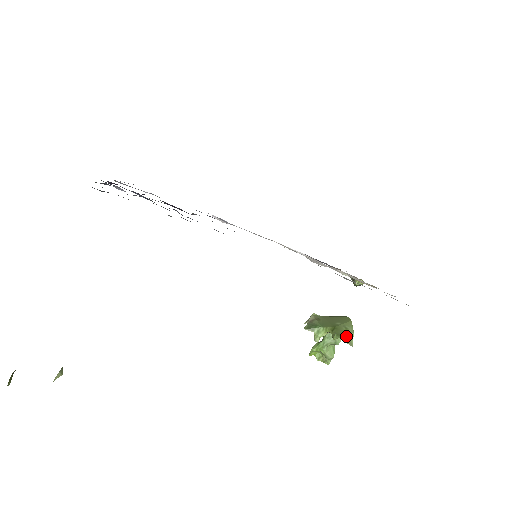
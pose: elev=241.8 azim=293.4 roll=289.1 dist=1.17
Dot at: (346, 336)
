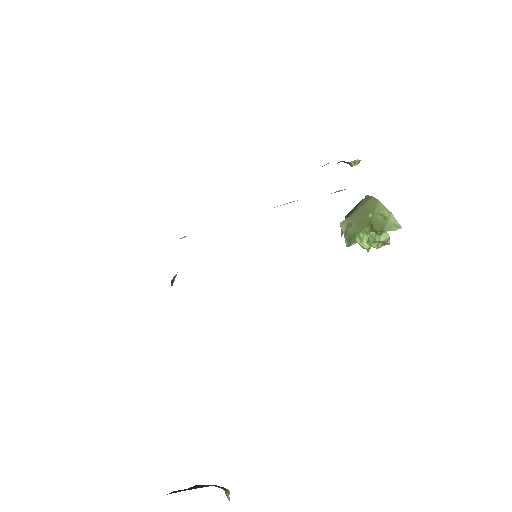
Dot at: (388, 224)
